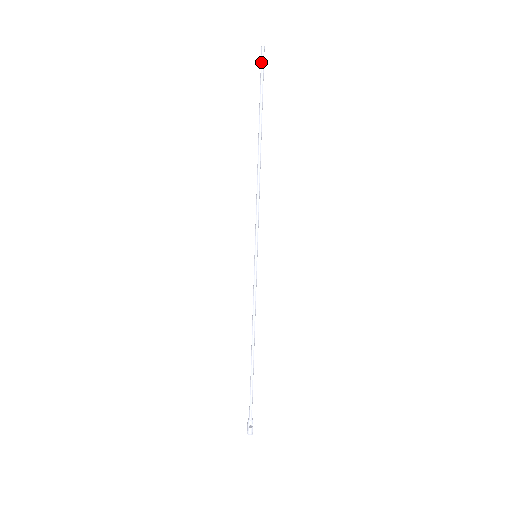
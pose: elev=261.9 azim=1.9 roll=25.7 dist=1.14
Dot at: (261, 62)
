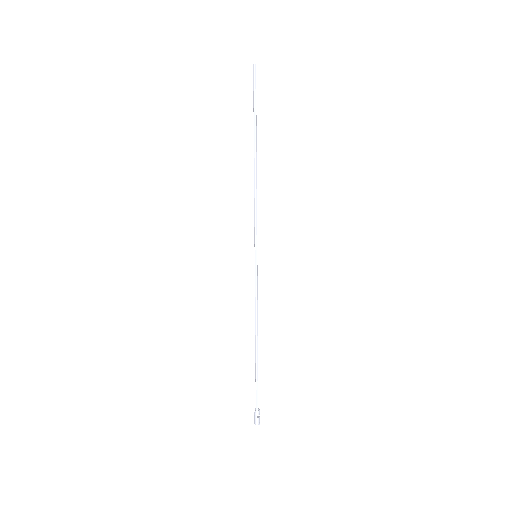
Dot at: (255, 78)
